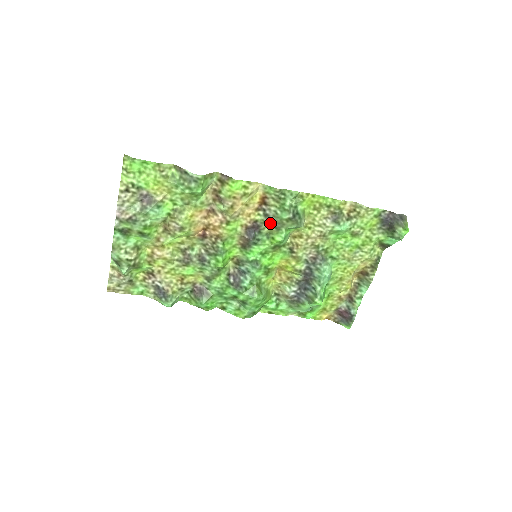
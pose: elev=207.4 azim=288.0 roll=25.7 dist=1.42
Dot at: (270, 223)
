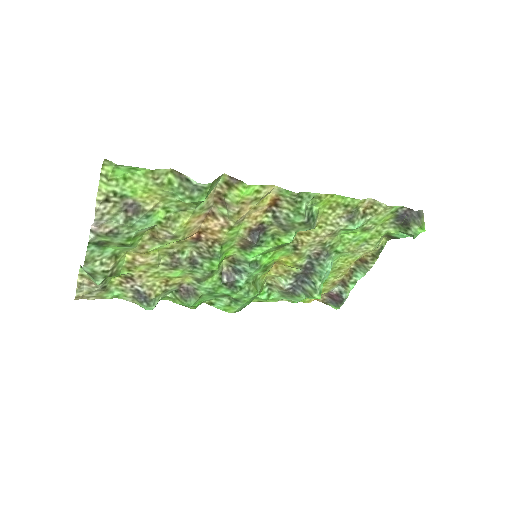
Dot at: (278, 225)
